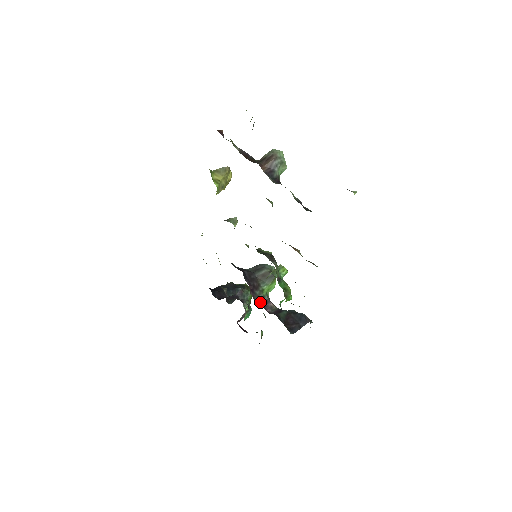
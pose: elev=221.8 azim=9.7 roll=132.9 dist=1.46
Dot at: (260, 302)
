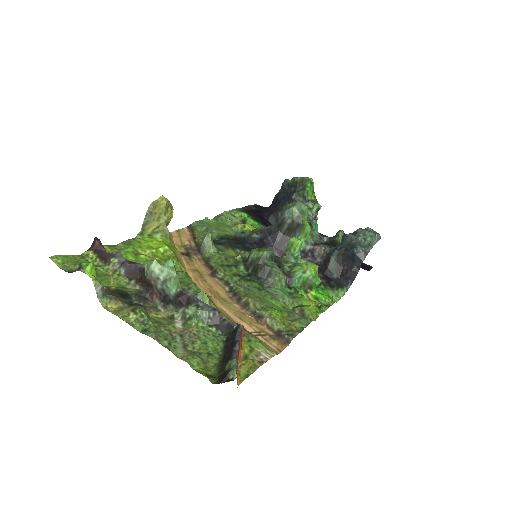
Dot at: (304, 256)
